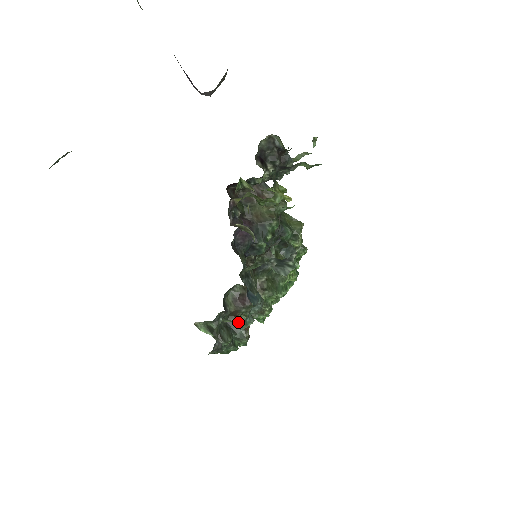
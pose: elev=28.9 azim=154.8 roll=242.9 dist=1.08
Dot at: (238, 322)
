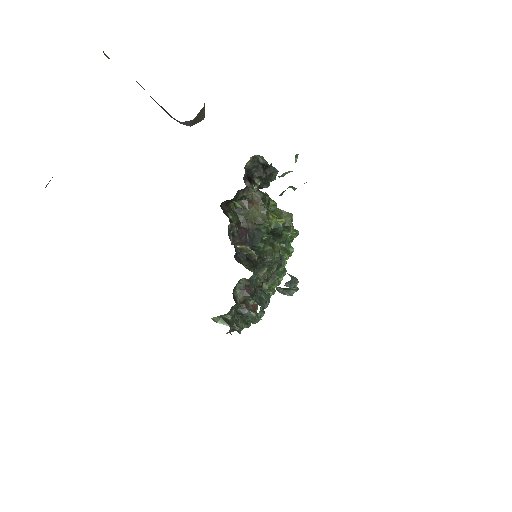
Dot at: (248, 307)
